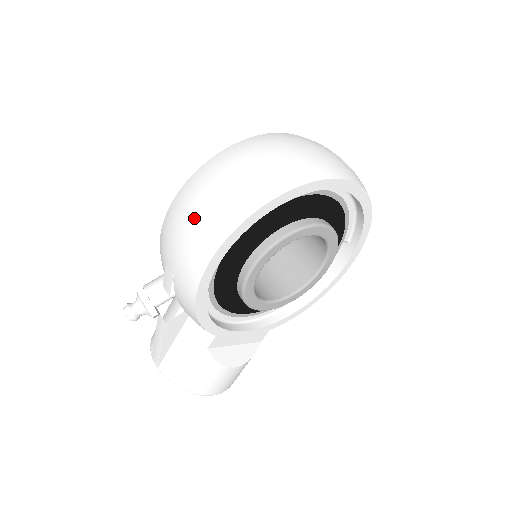
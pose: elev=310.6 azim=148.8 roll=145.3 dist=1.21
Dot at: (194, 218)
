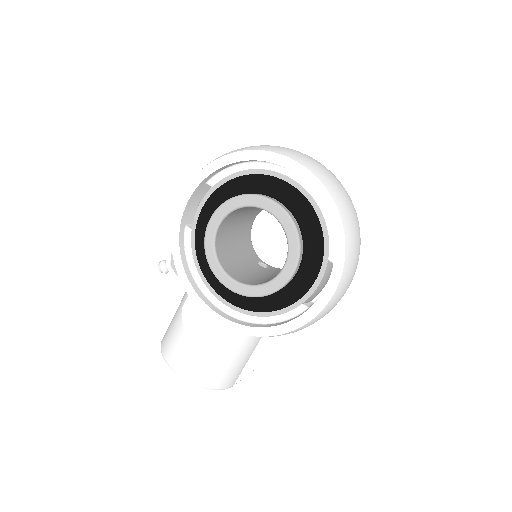
Dot at: occluded
